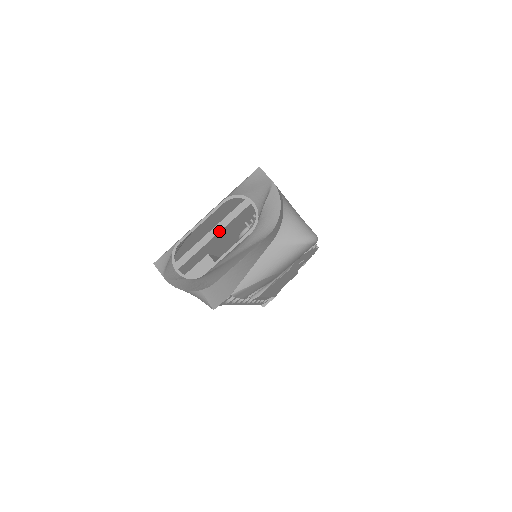
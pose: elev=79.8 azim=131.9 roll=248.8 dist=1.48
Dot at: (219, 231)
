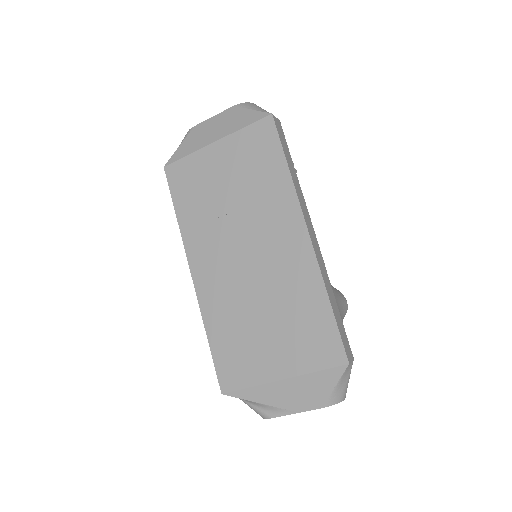
Dot at: occluded
